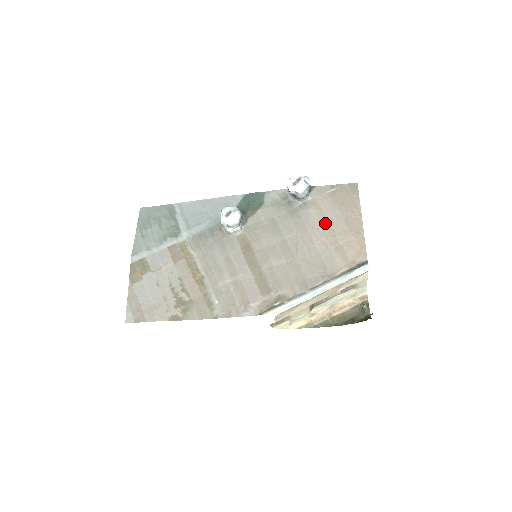
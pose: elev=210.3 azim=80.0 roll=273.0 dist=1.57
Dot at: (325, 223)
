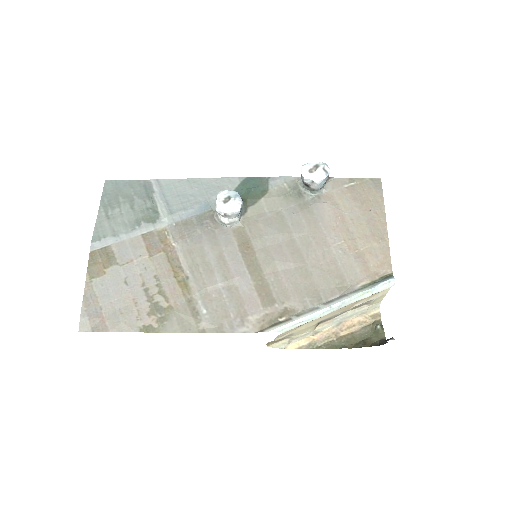
Dot at: (343, 223)
